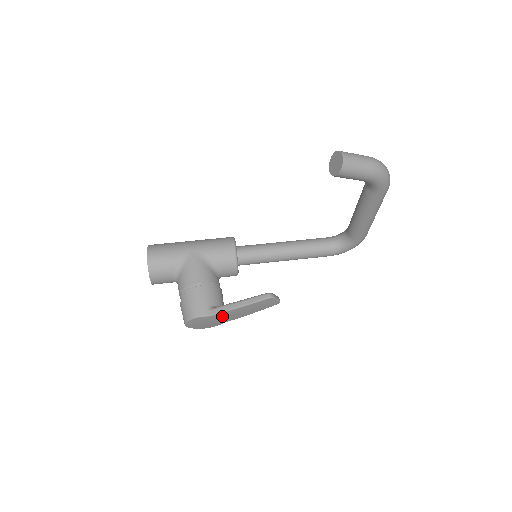
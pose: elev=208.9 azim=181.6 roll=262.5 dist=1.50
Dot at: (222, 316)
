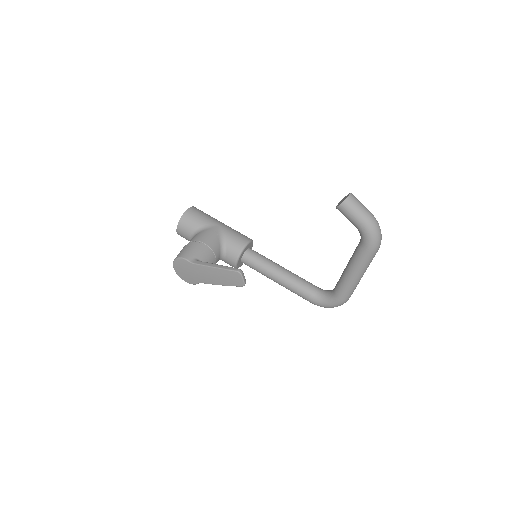
Dot at: (200, 270)
